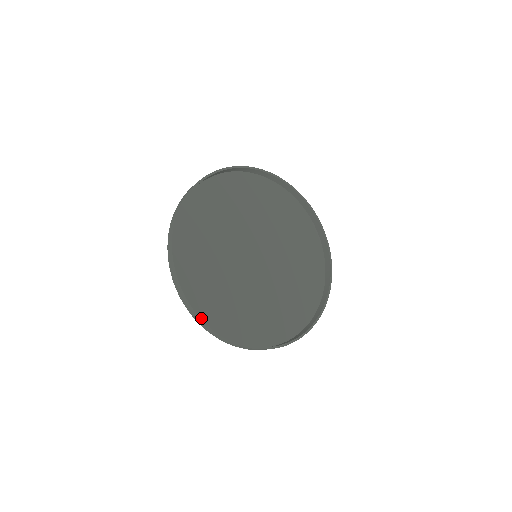
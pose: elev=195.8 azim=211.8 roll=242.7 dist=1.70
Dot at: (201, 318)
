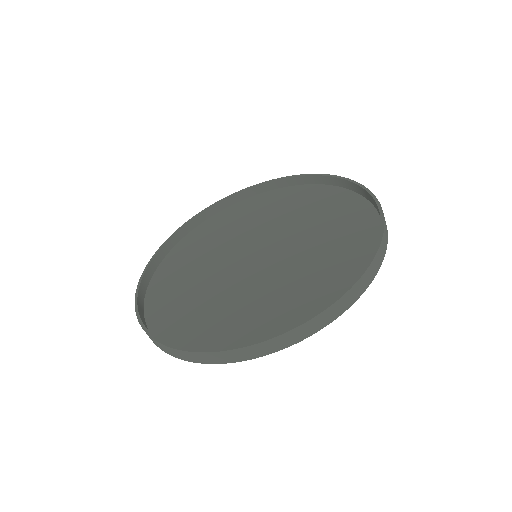
Dot at: (258, 343)
